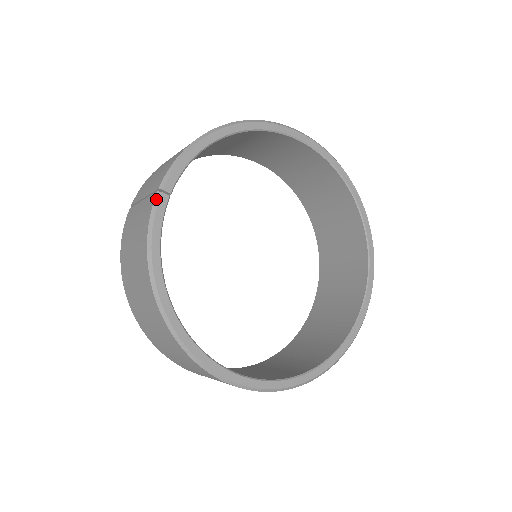
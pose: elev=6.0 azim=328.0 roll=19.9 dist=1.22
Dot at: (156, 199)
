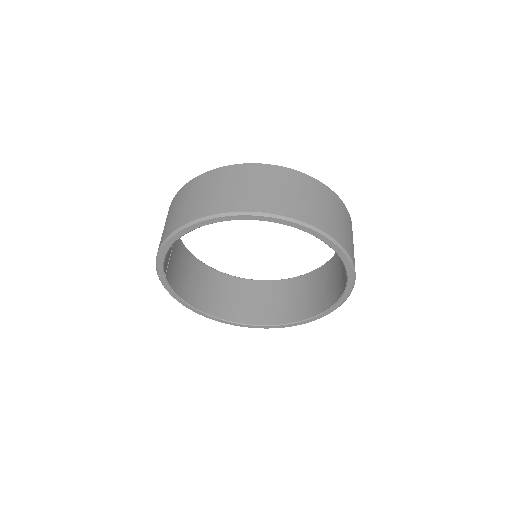
Dot at: (159, 278)
